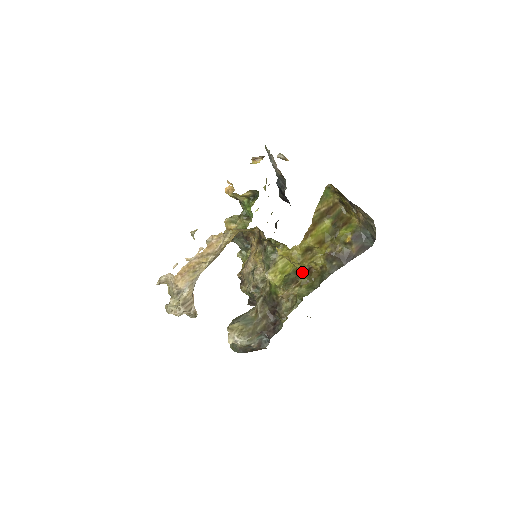
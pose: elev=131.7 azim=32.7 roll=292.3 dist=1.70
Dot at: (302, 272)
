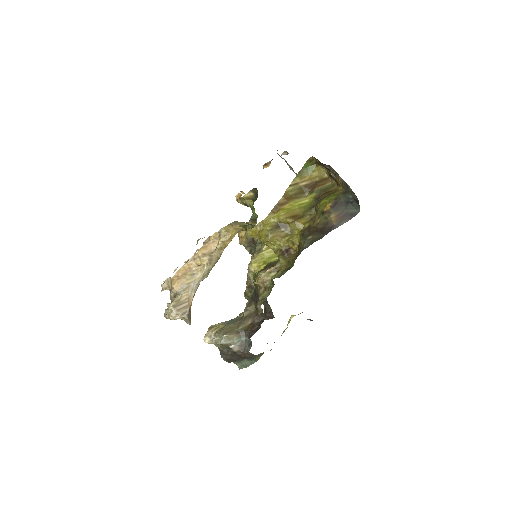
Dot at: (278, 254)
